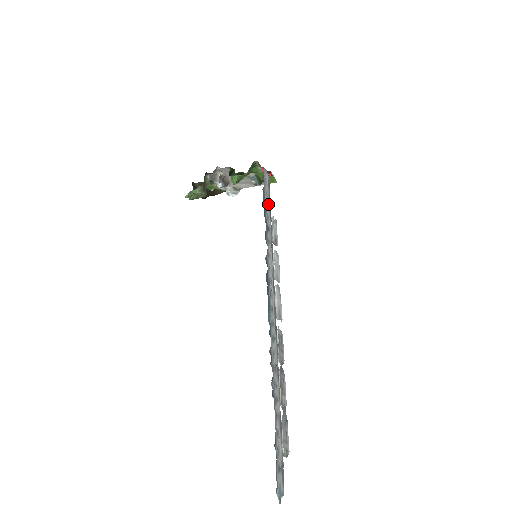
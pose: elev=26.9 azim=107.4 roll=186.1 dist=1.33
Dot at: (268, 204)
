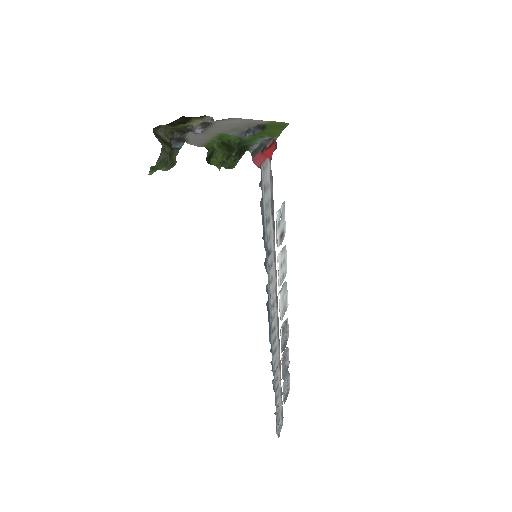
Dot at: (270, 210)
